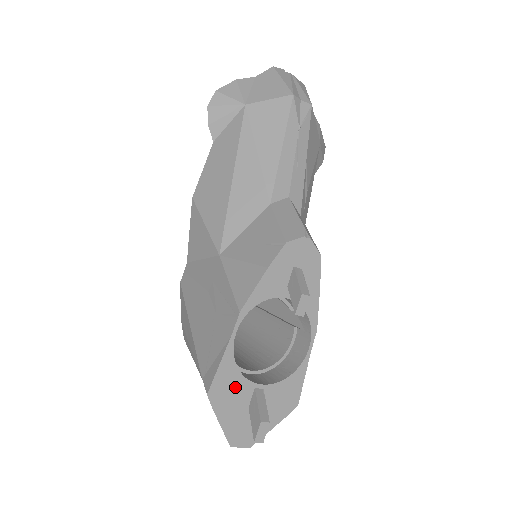
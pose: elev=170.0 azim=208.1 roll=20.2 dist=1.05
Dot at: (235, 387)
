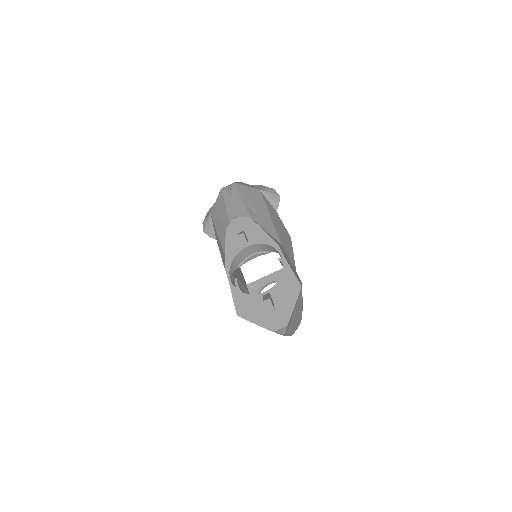
Dot at: (251, 302)
